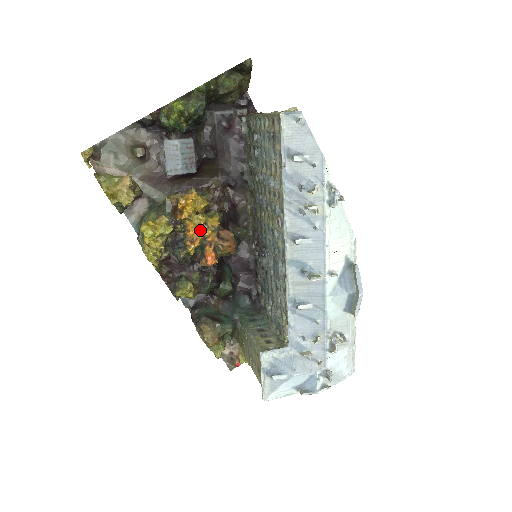
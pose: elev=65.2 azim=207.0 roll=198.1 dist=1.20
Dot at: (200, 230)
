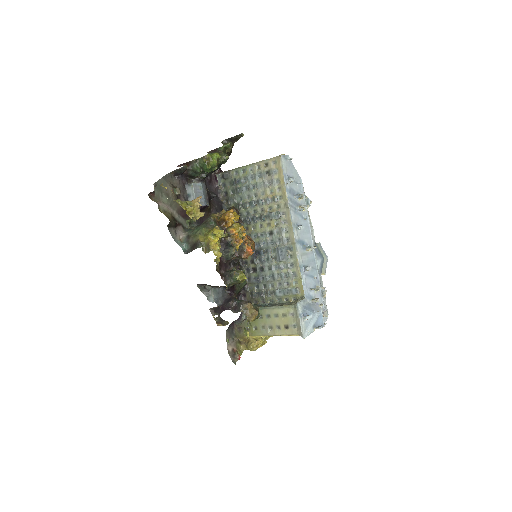
Dot at: (238, 234)
